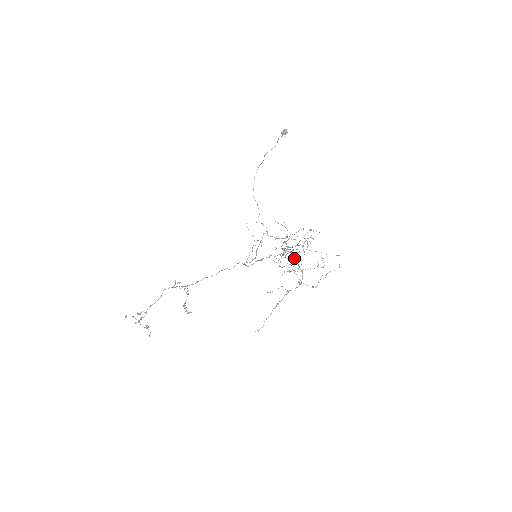
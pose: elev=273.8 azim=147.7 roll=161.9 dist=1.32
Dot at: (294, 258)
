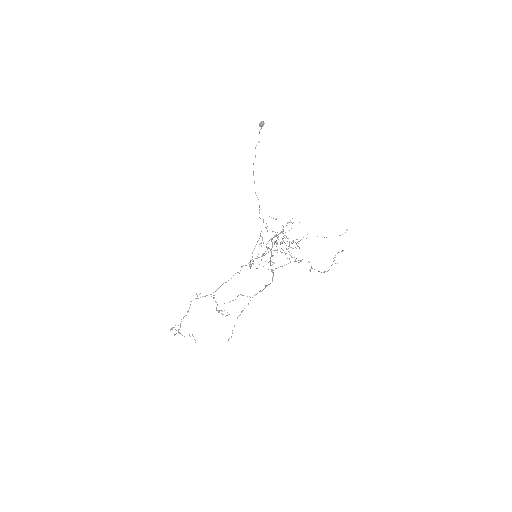
Dot at: (299, 247)
